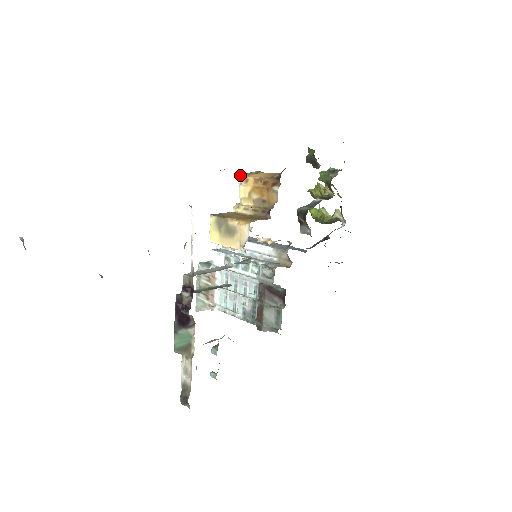
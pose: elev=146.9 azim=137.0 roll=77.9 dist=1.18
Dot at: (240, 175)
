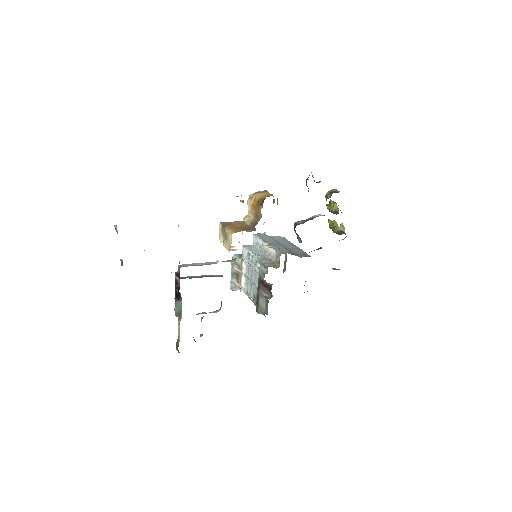
Dot at: (237, 196)
